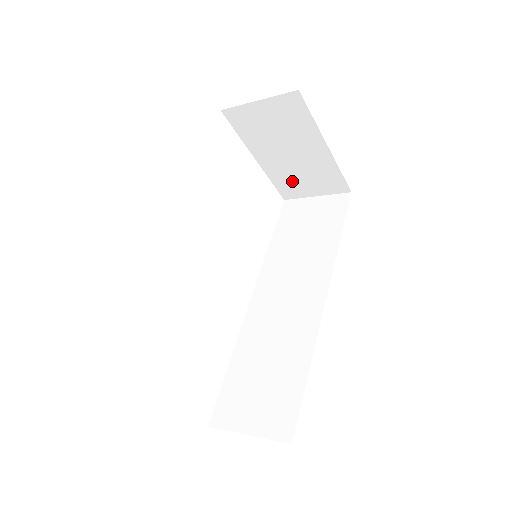
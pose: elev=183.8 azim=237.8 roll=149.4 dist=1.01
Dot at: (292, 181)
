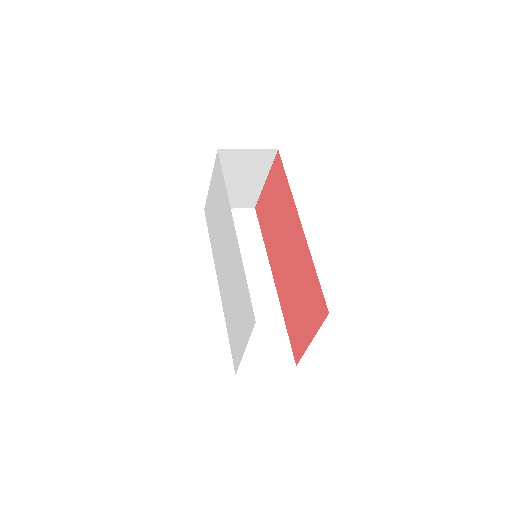
Dot at: occluded
